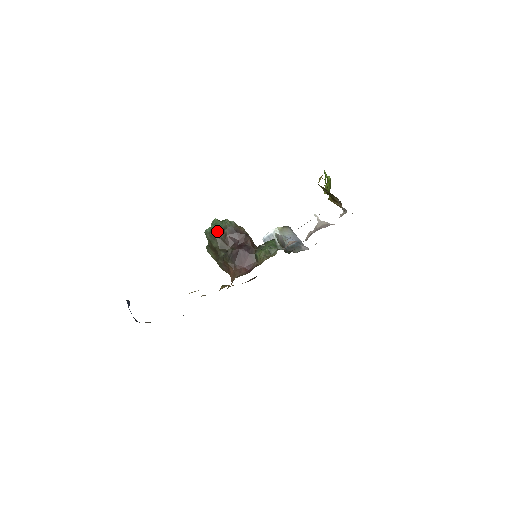
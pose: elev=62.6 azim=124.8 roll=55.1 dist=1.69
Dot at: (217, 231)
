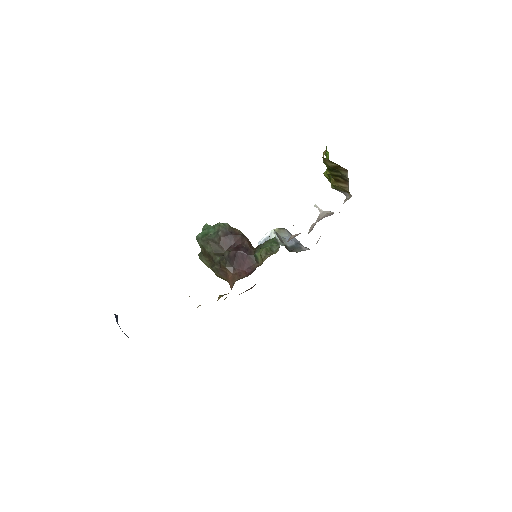
Dot at: (210, 235)
